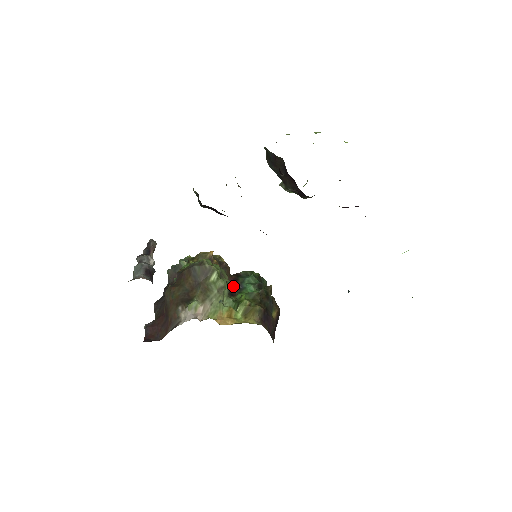
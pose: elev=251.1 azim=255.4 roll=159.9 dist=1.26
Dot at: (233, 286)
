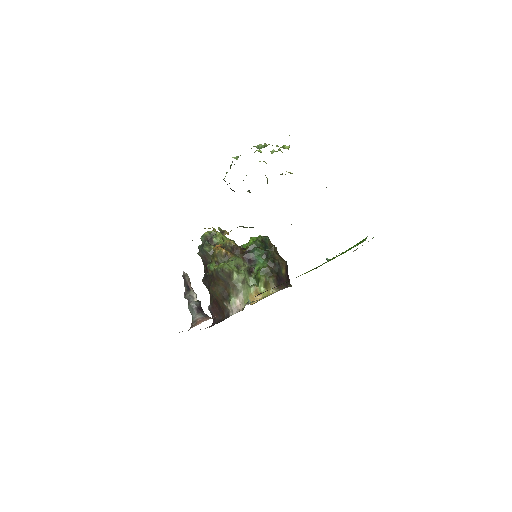
Dot at: (248, 262)
